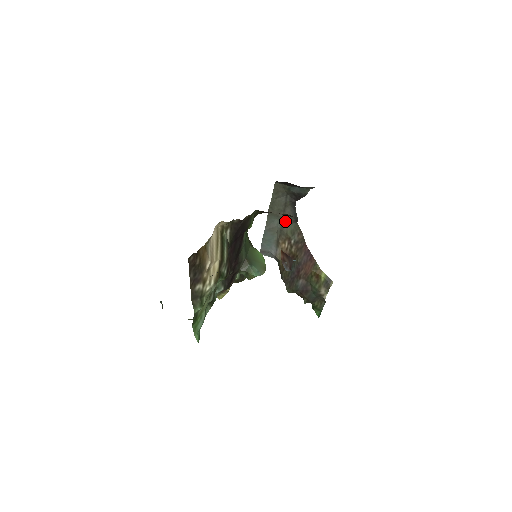
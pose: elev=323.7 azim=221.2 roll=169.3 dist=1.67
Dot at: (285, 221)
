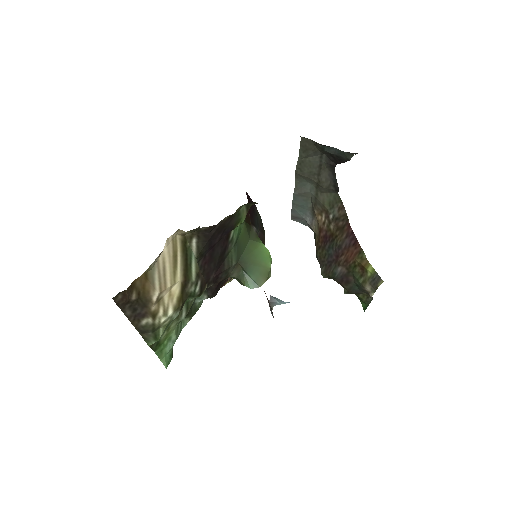
Dot at: (321, 188)
